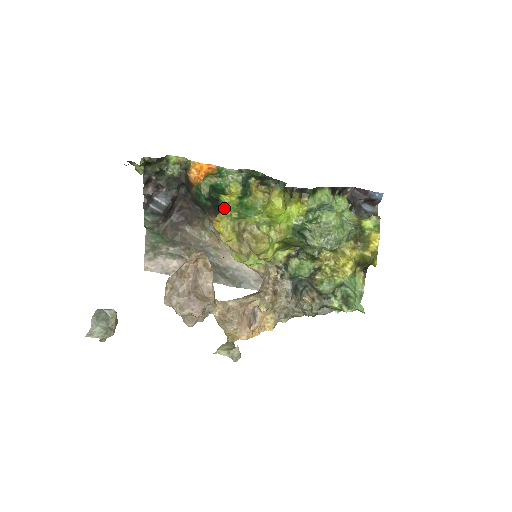
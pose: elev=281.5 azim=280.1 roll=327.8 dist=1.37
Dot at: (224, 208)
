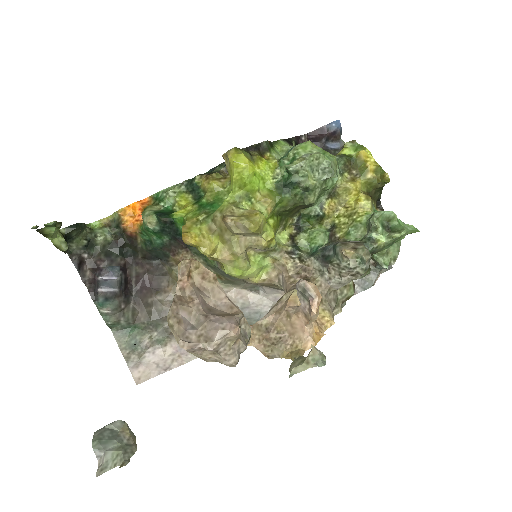
Dot at: (185, 220)
